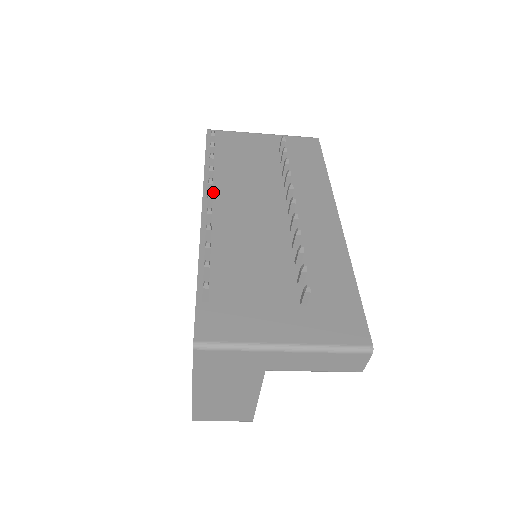
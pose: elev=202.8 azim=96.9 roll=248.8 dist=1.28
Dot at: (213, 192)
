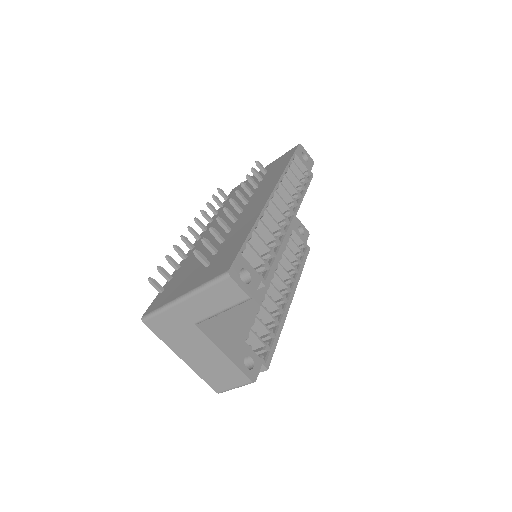
Dot at: (208, 226)
